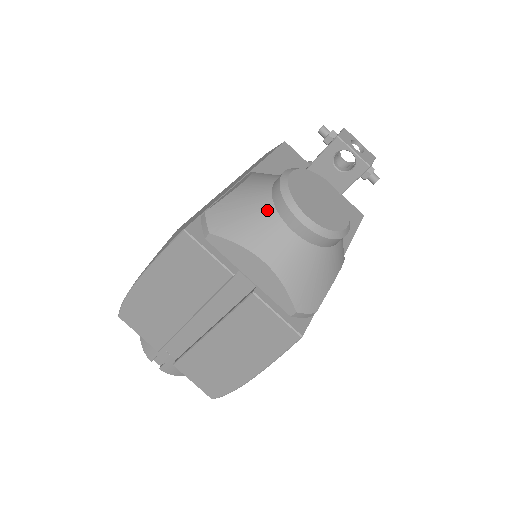
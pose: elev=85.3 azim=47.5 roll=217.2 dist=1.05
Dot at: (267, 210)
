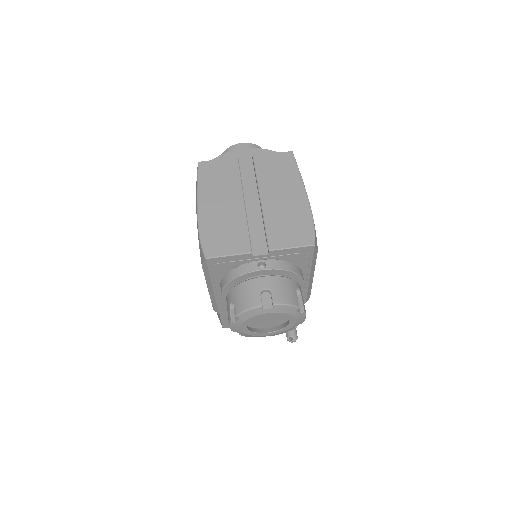
Dot at: occluded
